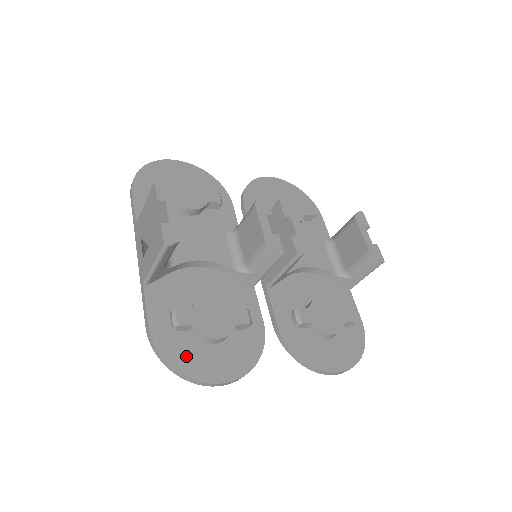
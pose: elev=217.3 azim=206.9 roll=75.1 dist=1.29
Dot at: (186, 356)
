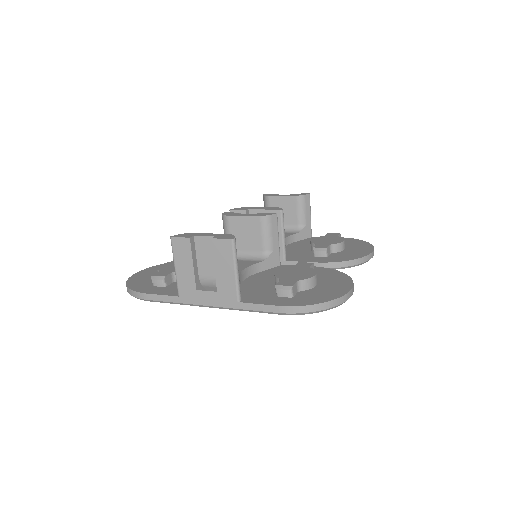
Dot at: (319, 296)
